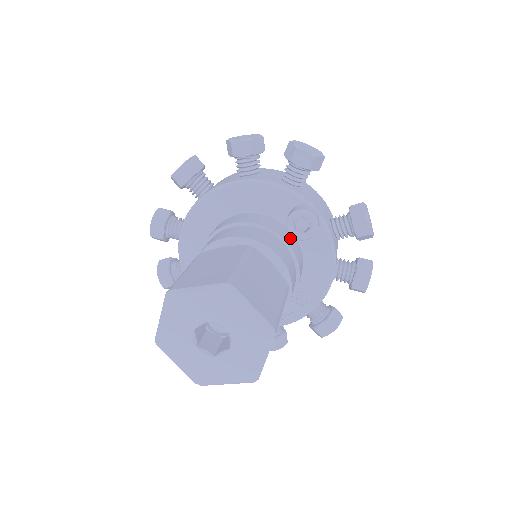
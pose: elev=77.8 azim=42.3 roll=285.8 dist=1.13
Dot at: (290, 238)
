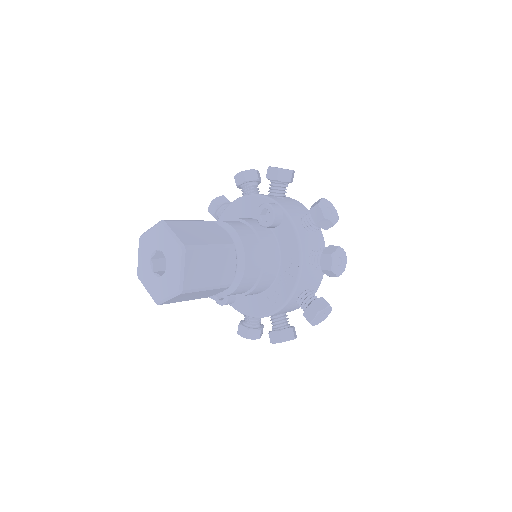
Dot at: (261, 228)
